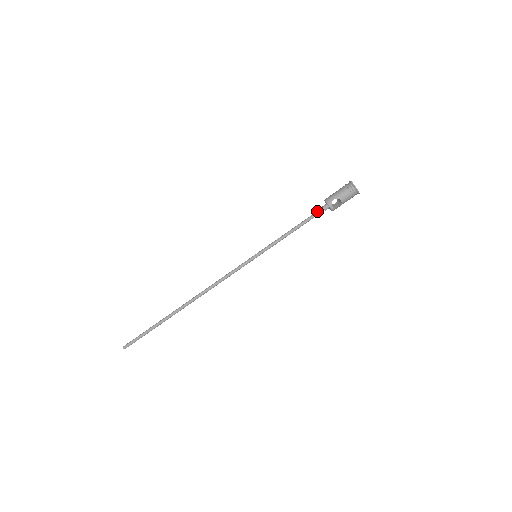
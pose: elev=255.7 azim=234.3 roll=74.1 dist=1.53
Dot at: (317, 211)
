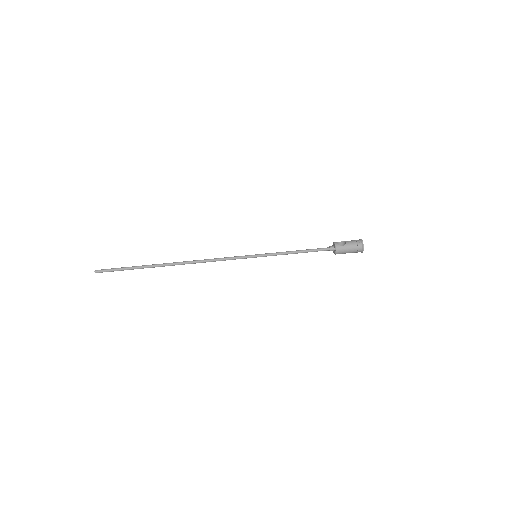
Dot at: (323, 248)
